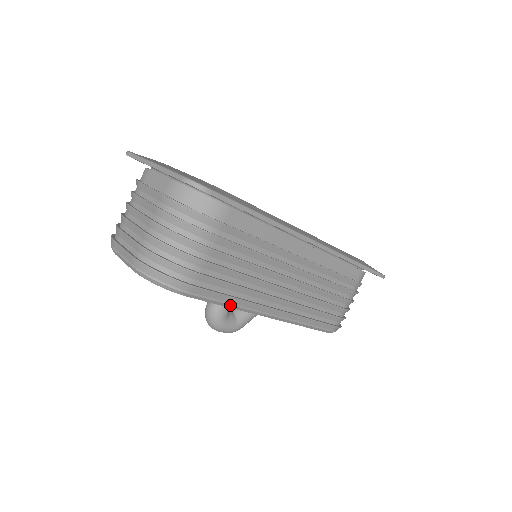
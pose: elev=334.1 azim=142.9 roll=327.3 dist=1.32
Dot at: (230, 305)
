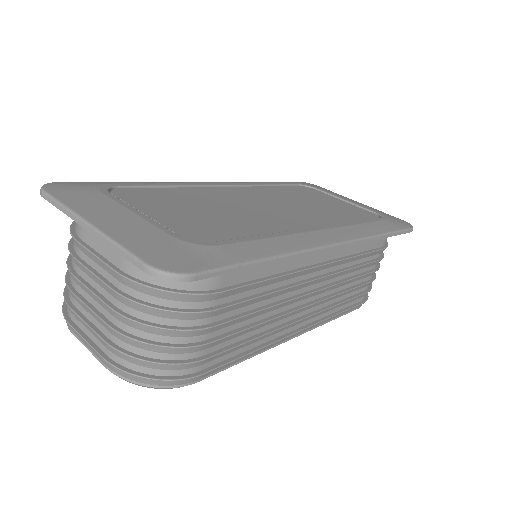
Dot at: occluded
